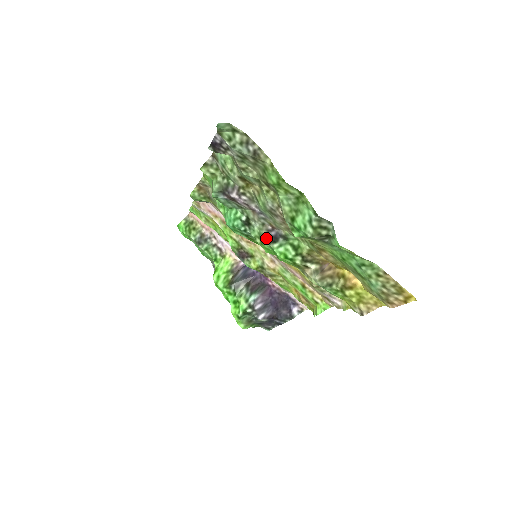
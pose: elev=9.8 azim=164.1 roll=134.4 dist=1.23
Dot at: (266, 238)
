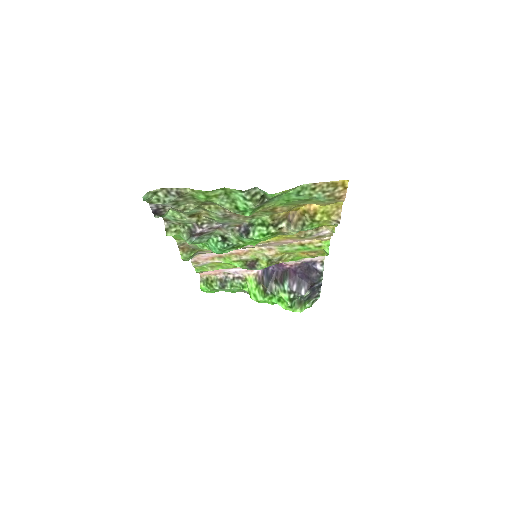
Dot at: (242, 236)
